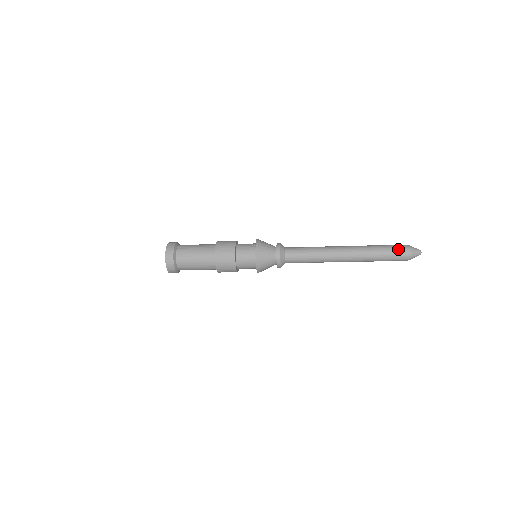
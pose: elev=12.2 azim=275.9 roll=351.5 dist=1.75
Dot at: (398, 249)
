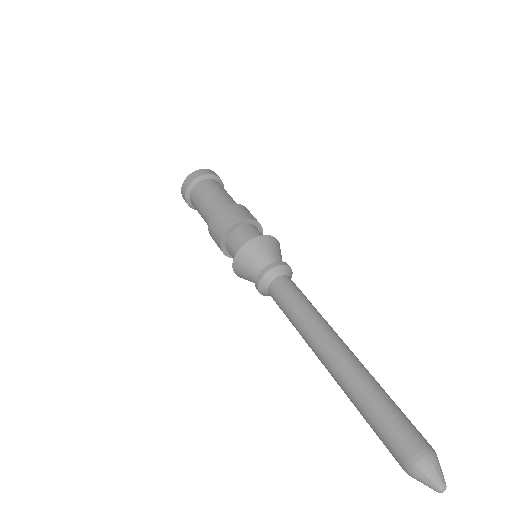
Dot at: (390, 451)
